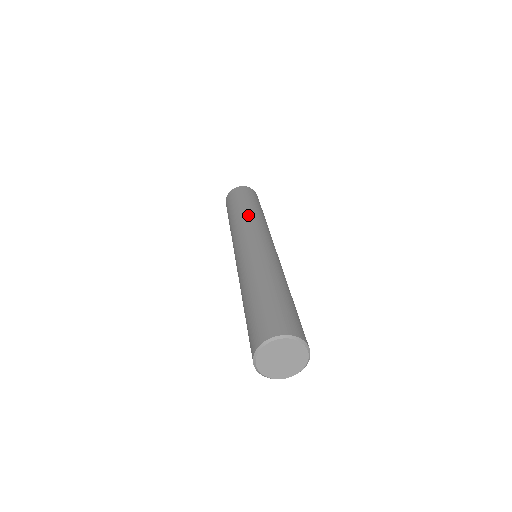
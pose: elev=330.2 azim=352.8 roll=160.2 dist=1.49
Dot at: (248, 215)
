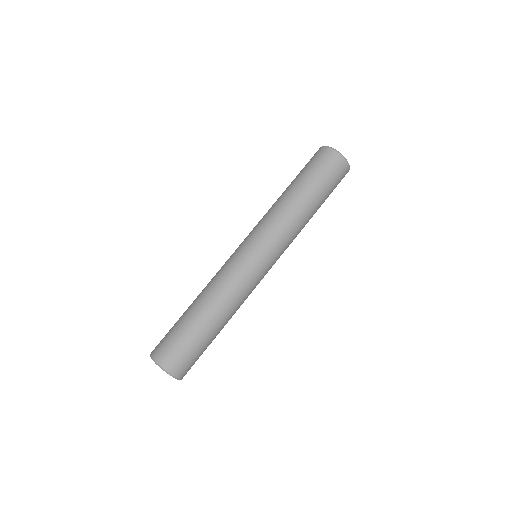
Dot at: (274, 206)
